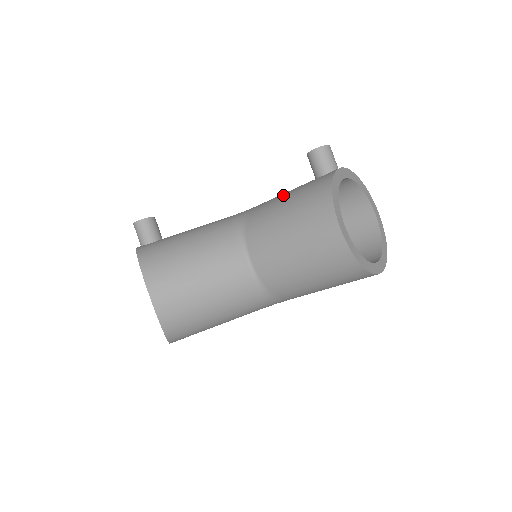
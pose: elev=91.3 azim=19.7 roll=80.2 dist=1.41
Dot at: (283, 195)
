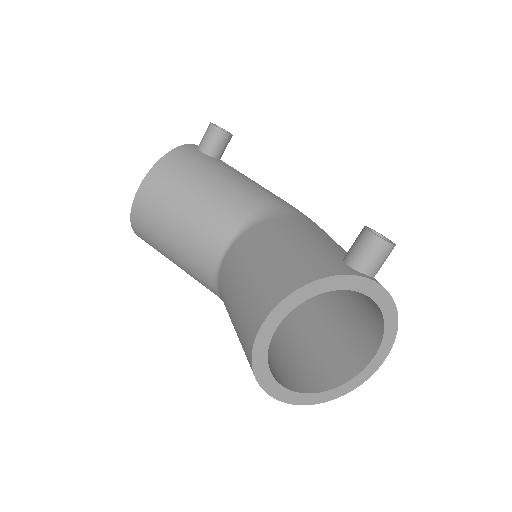
Dot at: (308, 236)
